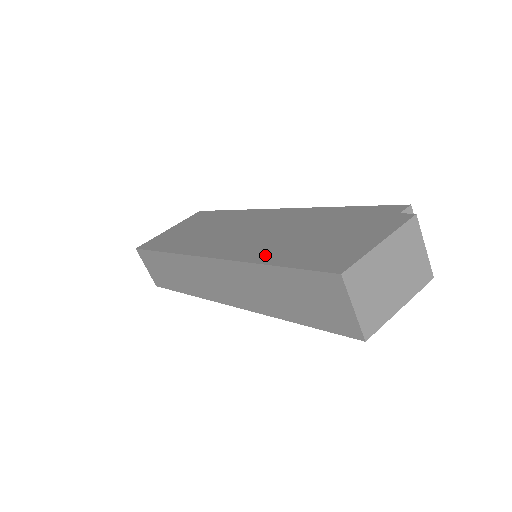
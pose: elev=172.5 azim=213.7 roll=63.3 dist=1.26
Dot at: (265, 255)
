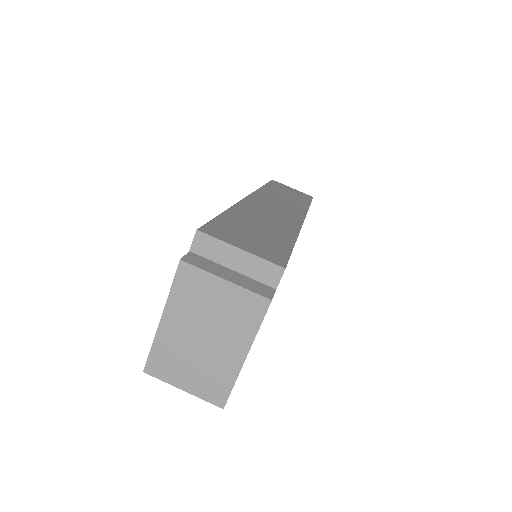
Dot at: occluded
